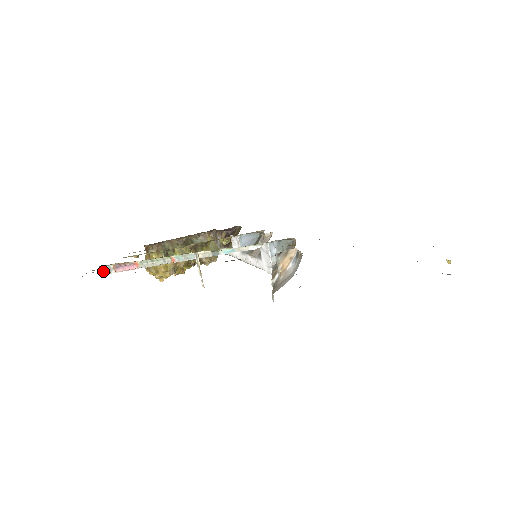
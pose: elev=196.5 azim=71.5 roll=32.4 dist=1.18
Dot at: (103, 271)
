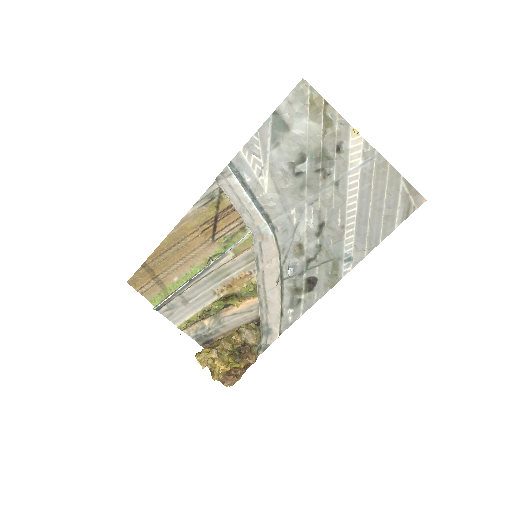
Dot at: (154, 308)
